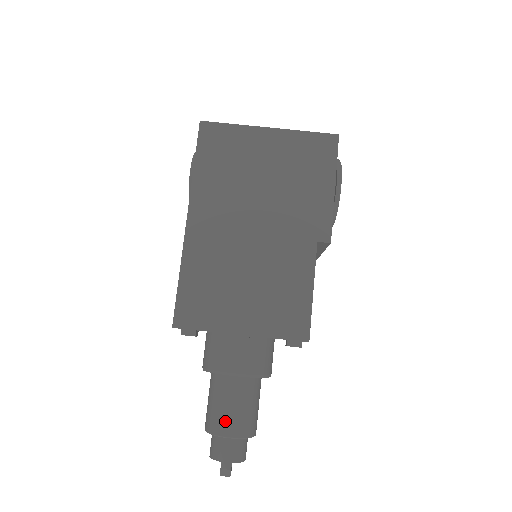
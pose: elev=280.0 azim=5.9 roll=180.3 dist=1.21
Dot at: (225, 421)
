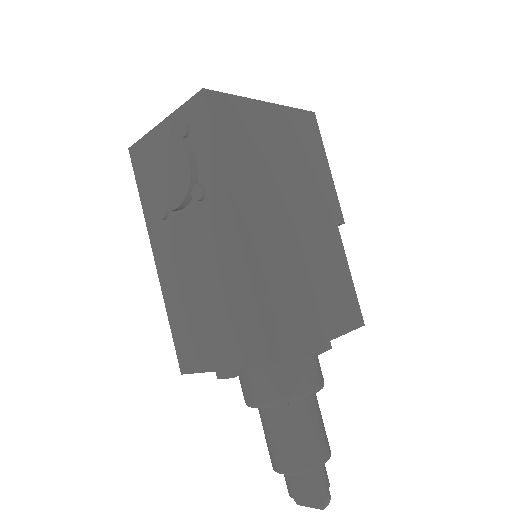
Dot at: (317, 448)
